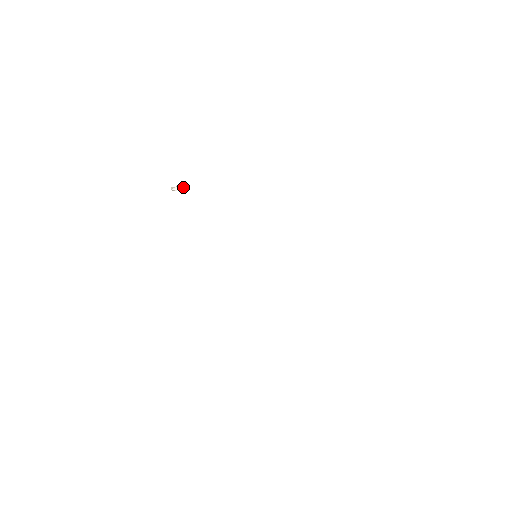
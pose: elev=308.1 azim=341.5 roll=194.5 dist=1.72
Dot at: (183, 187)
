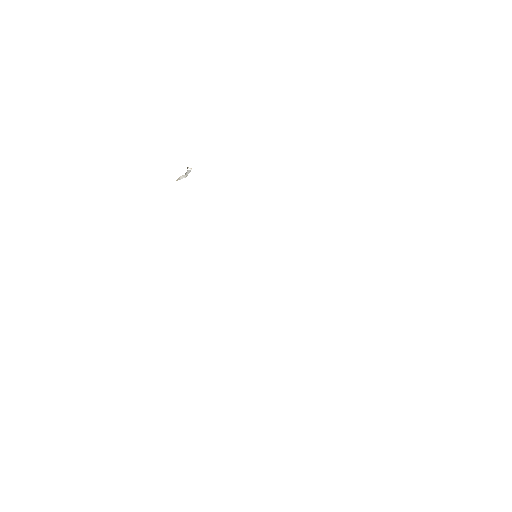
Dot at: (185, 174)
